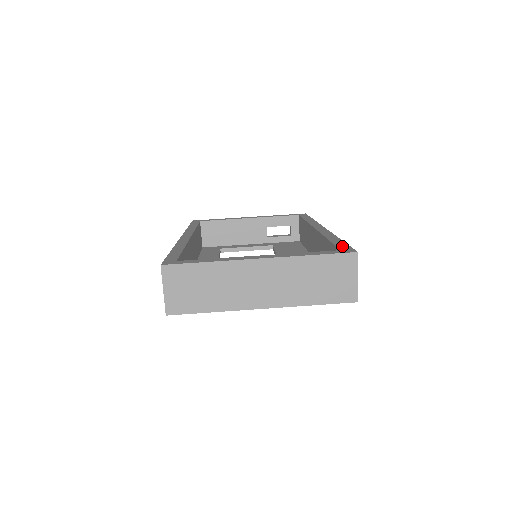
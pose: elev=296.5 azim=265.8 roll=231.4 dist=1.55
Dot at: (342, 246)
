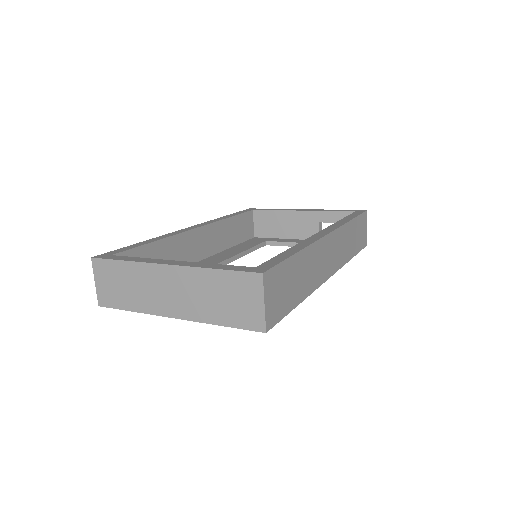
Dot at: (271, 262)
